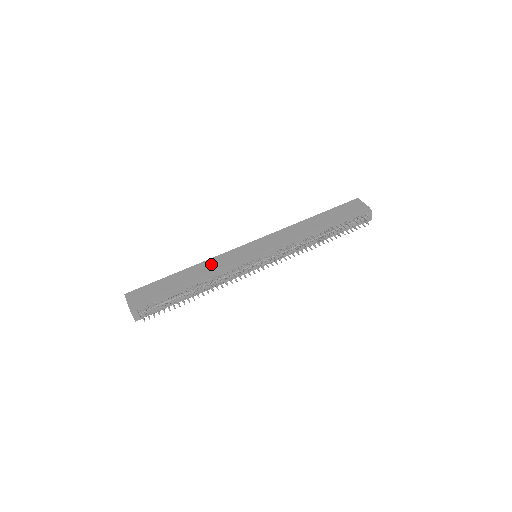
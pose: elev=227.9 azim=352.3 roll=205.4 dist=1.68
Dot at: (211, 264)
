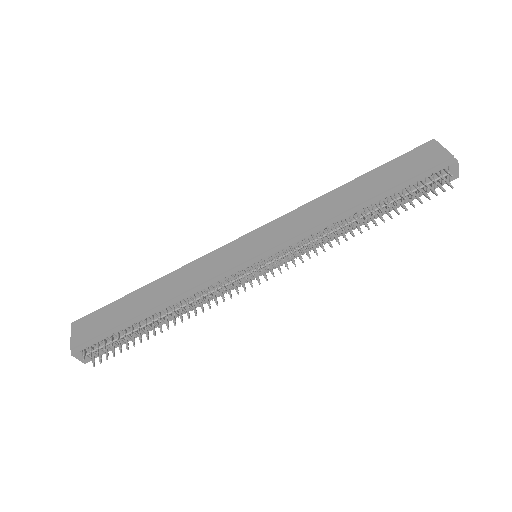
Dot at: (186, 274)
